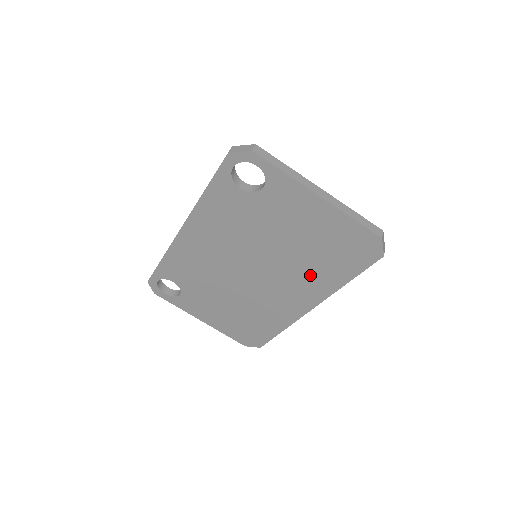
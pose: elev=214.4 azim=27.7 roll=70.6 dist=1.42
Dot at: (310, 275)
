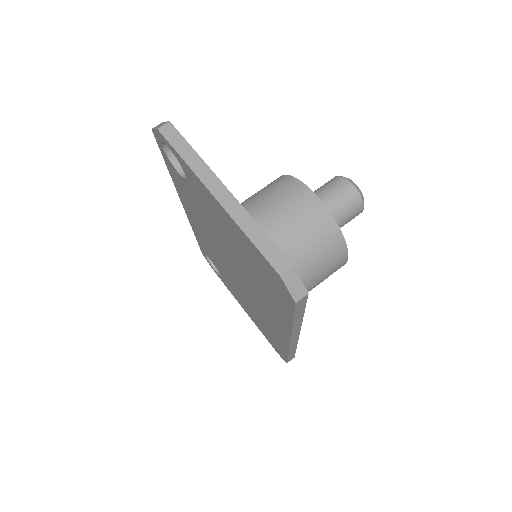
Dot at: (266, 297)
